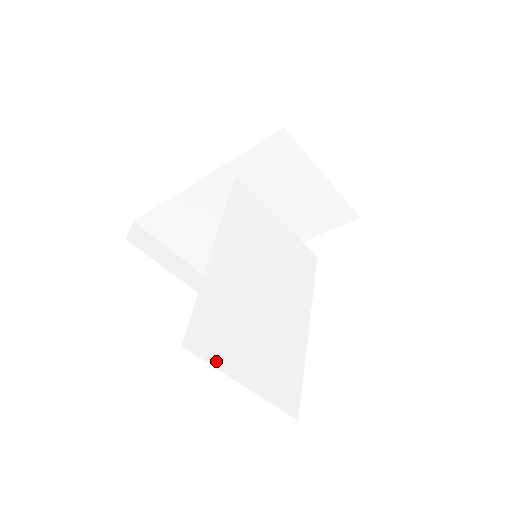
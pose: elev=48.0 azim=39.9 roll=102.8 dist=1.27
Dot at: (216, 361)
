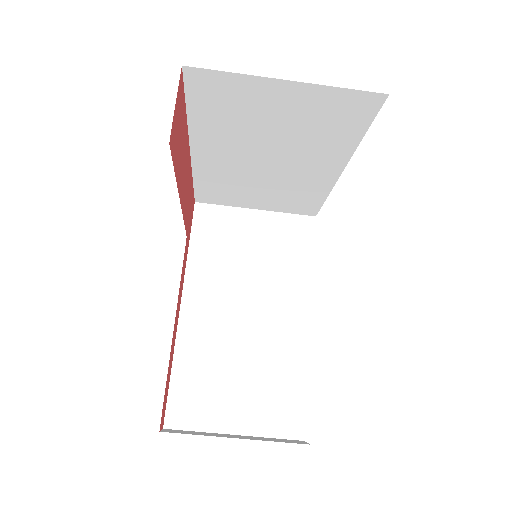
Dot at: occluded
